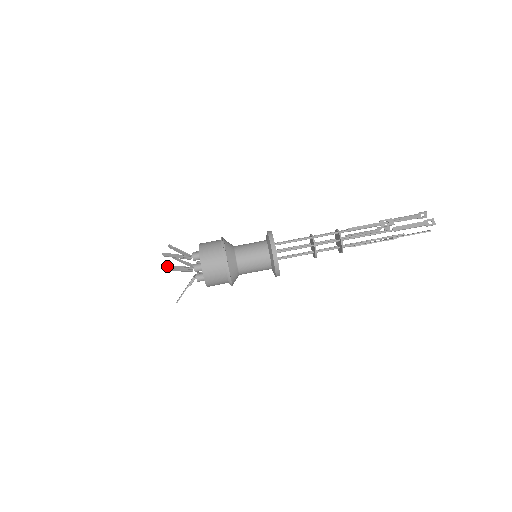
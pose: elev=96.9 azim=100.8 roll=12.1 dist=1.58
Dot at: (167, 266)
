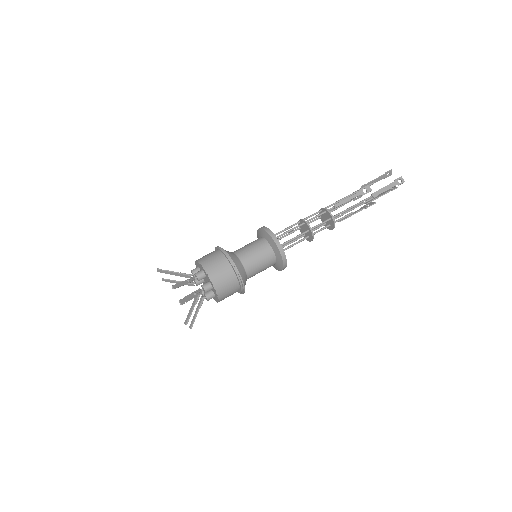
Dot at: (182, 299)
